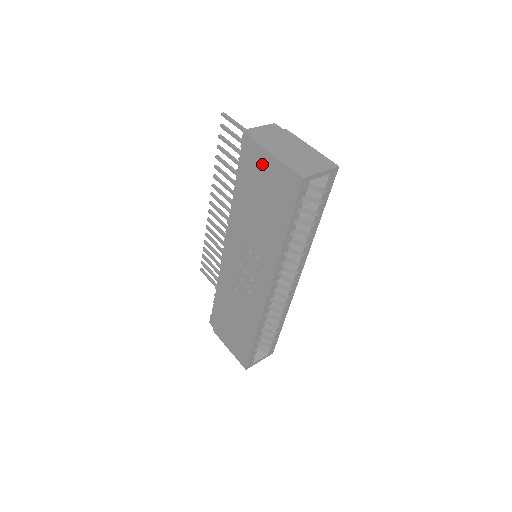
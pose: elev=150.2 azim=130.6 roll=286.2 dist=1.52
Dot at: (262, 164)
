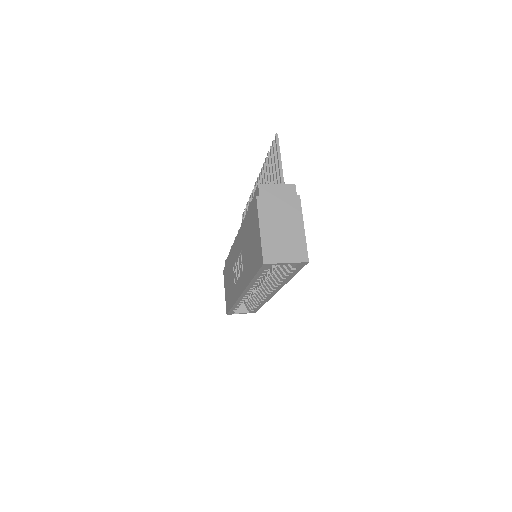
Dot at: (255, 222)
